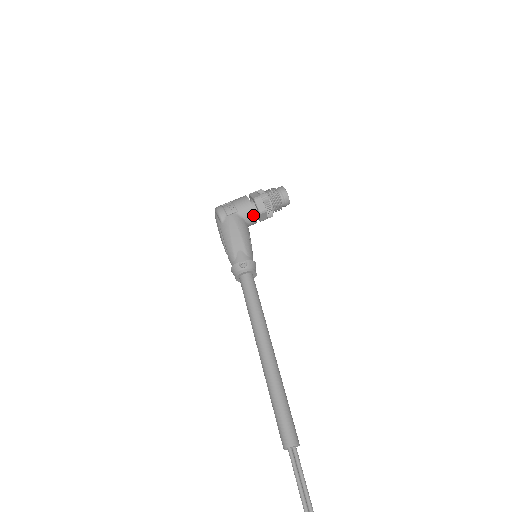
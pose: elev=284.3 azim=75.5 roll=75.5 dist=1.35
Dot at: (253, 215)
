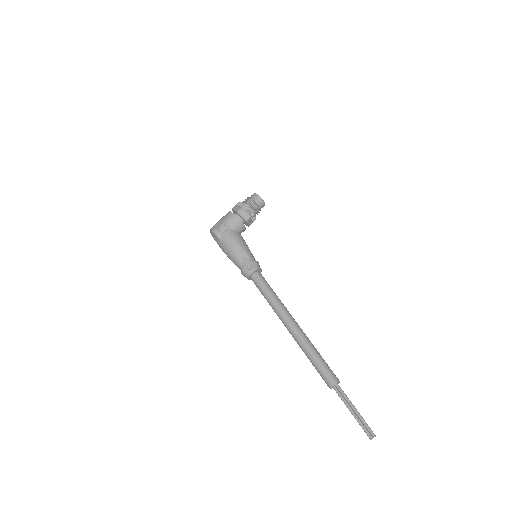
Dot at: (241, 225)
